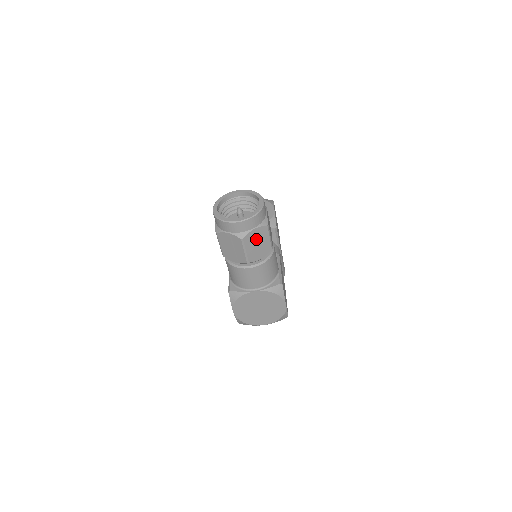
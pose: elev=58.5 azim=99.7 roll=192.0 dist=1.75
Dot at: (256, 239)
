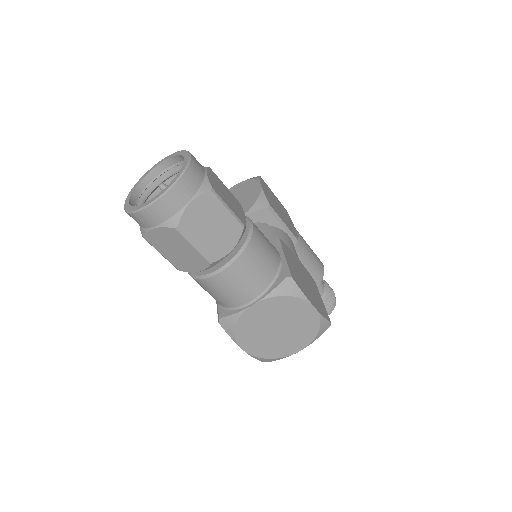
Dot at: (203, 219)
